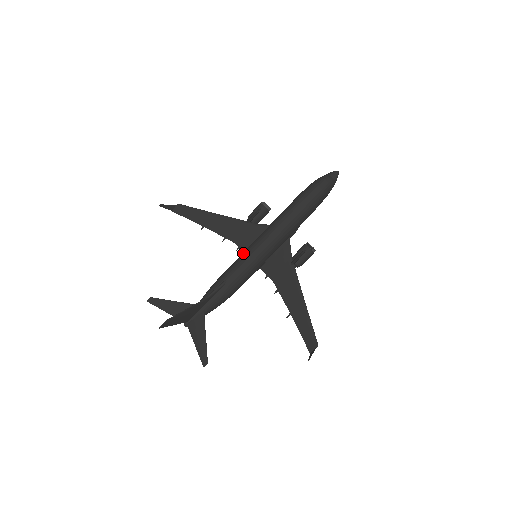
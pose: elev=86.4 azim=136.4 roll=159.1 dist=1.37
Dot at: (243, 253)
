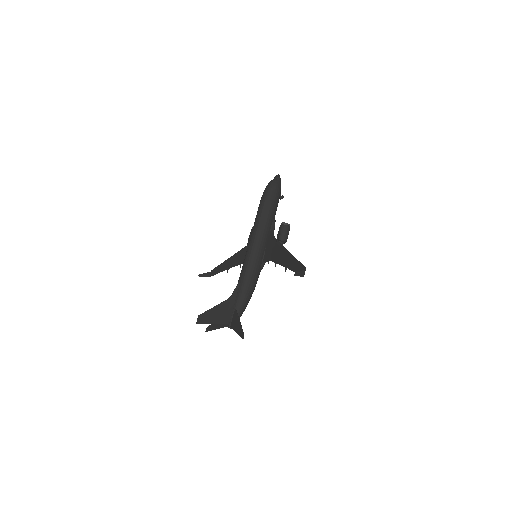
Dot at: occluded
